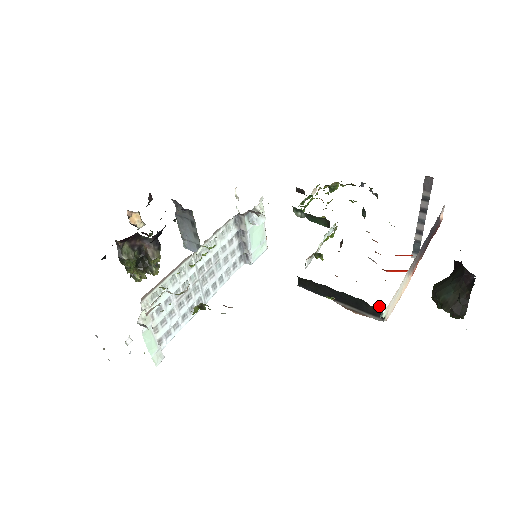
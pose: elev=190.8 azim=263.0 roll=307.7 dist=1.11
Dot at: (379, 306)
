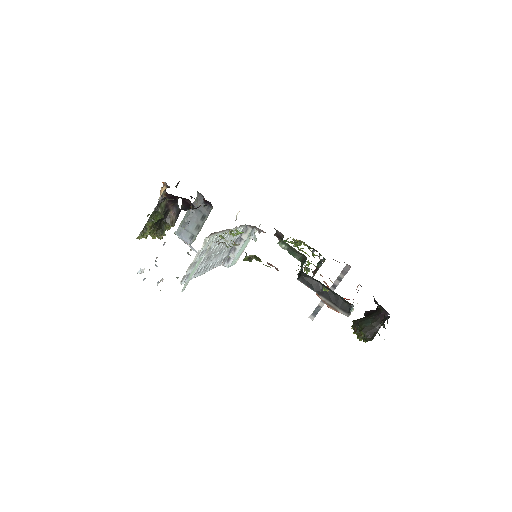
Dot at: (352, 304)
